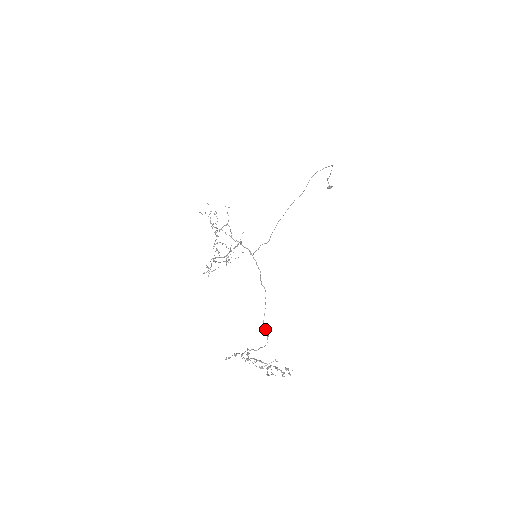
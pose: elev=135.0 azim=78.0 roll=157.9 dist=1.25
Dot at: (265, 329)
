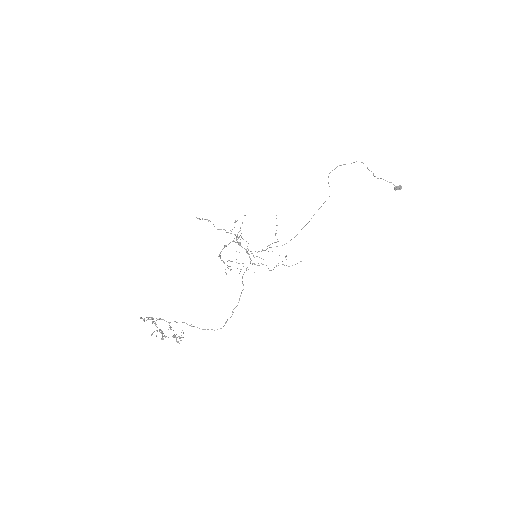
Dot at: (230, 317)
